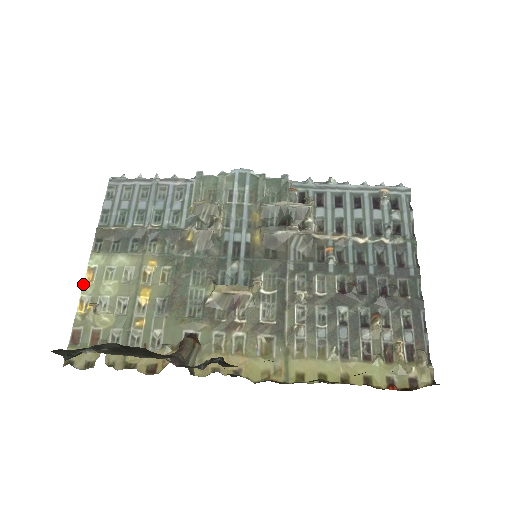
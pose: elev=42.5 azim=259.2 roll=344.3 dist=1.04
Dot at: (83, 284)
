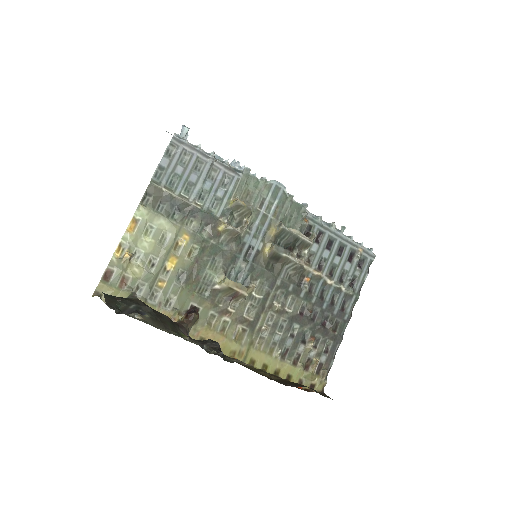
Dot at: (126, 231)
